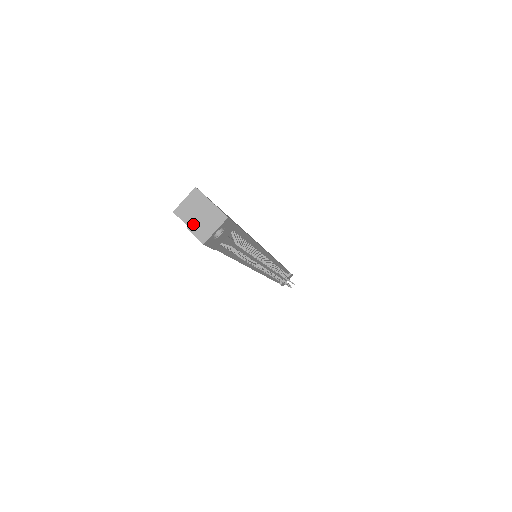
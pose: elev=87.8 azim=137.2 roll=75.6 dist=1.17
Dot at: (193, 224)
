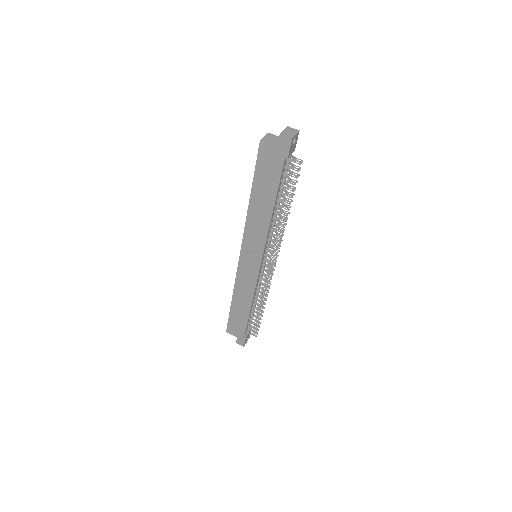
Dot at: (283, 132)
